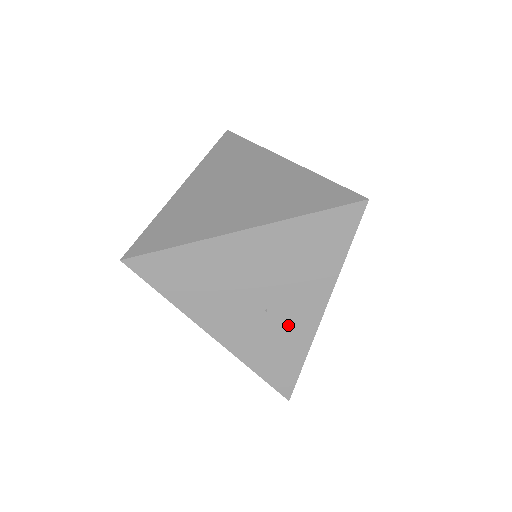
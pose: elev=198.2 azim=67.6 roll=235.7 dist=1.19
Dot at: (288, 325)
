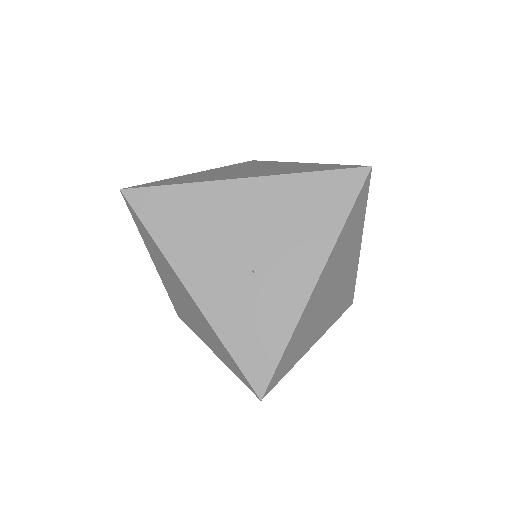
Dot at: (274, 295)
